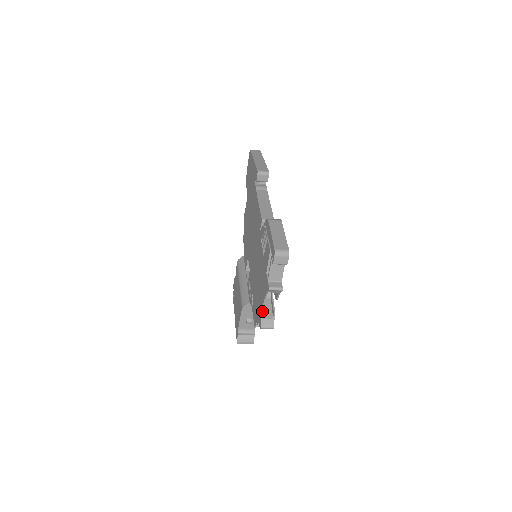
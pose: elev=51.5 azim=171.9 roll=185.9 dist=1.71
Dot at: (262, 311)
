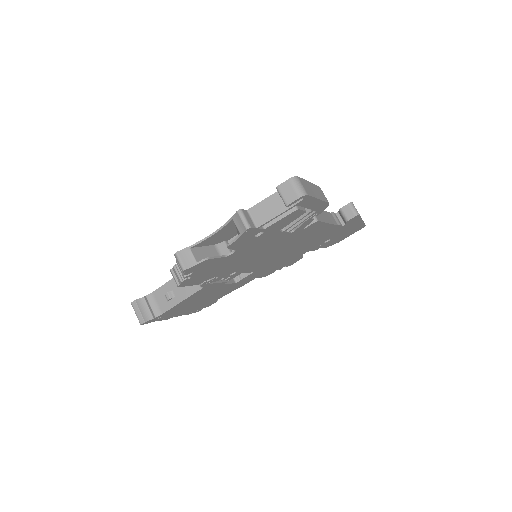
Dot at: (200, 240)
